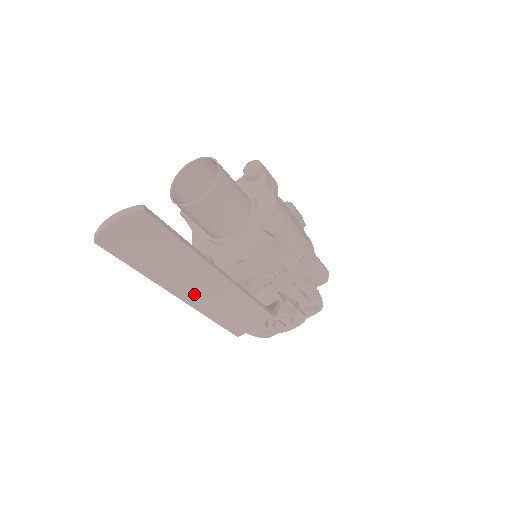
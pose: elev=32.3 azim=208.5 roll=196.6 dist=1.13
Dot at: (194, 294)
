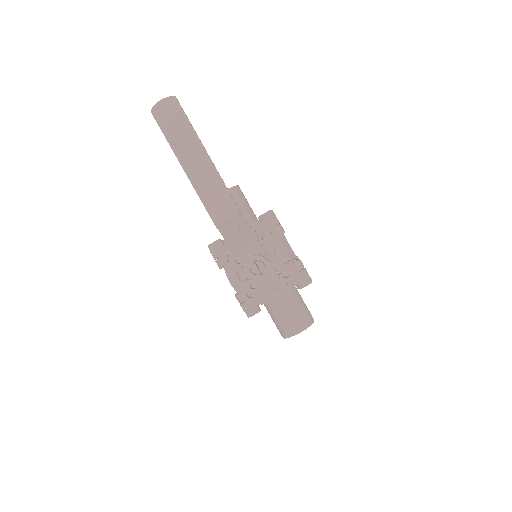
Dot at: (191, 166)
